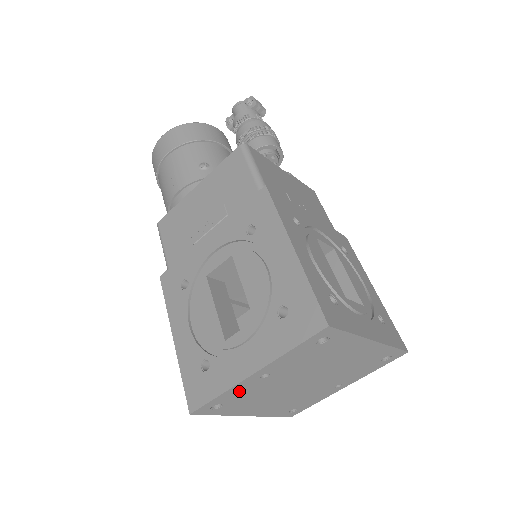
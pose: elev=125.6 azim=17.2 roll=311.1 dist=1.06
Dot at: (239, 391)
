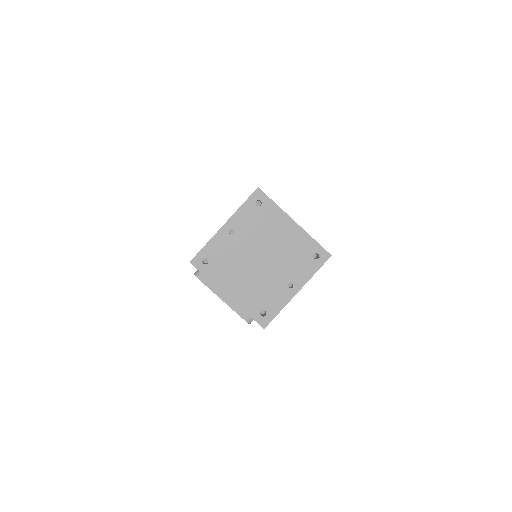
Dot at: (218, 246)
